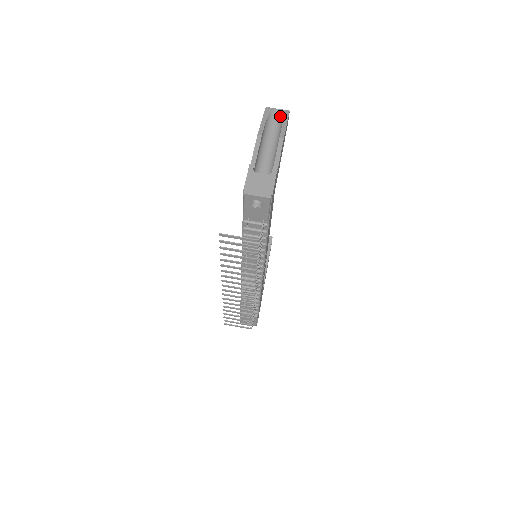
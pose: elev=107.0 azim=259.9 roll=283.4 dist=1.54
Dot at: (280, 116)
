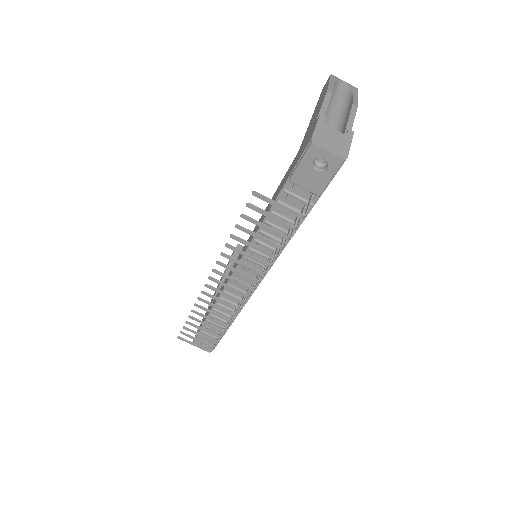
Dot at: (347, 88)
